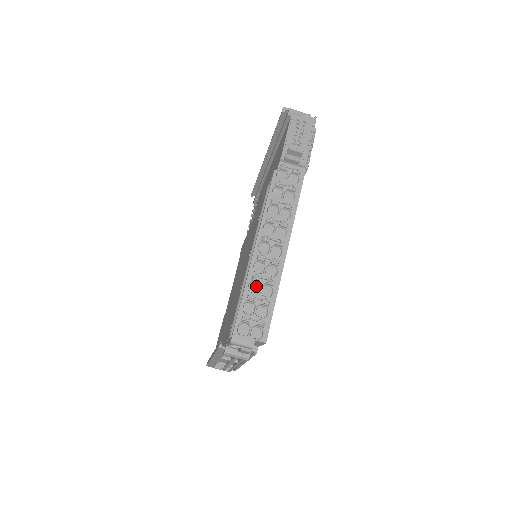
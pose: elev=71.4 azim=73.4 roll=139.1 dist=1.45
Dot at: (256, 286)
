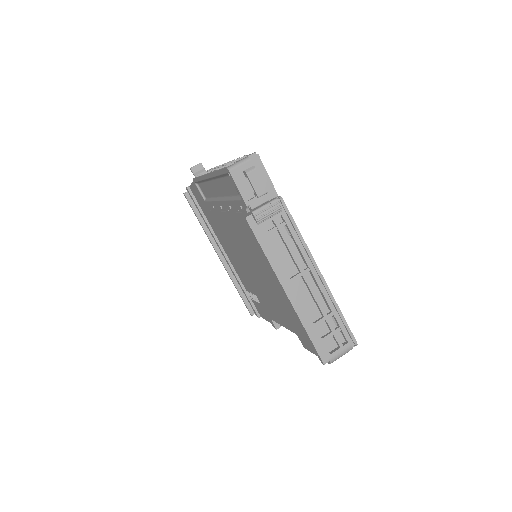
Dot at: occluded
